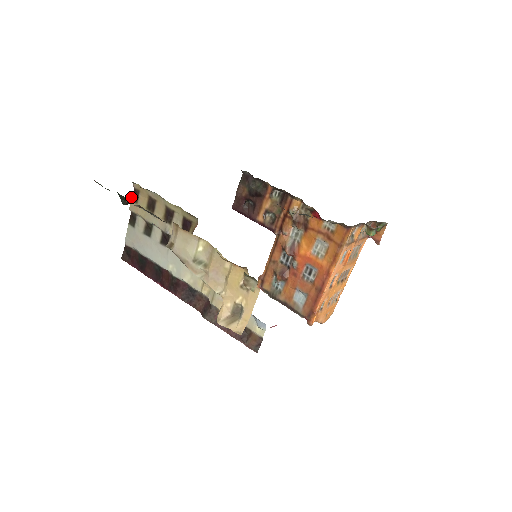
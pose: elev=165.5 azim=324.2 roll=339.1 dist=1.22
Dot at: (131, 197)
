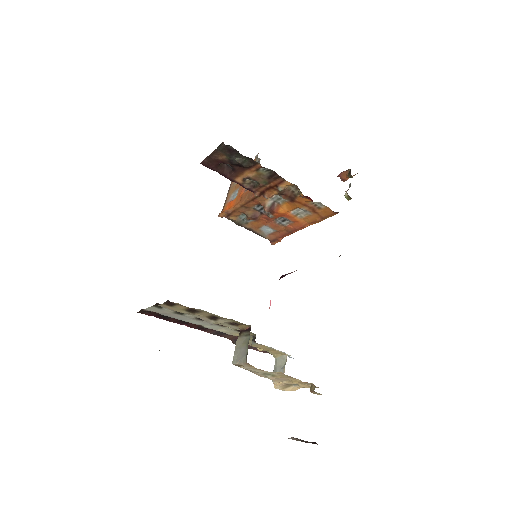
Dot at: occluded
